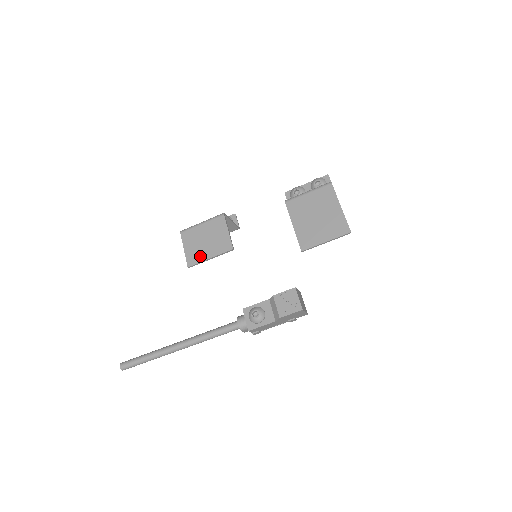
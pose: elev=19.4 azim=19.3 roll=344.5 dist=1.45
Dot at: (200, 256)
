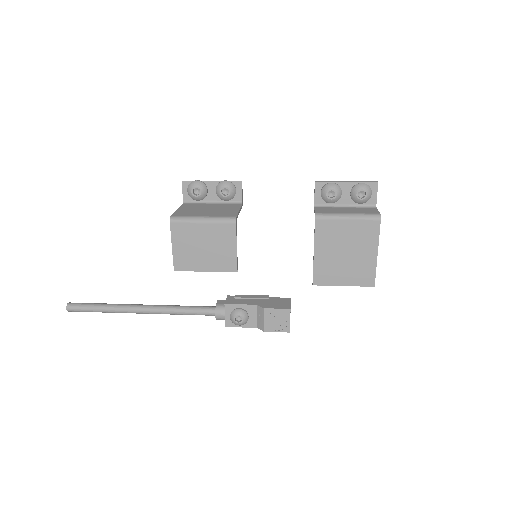
Dot at: (193, 264)
